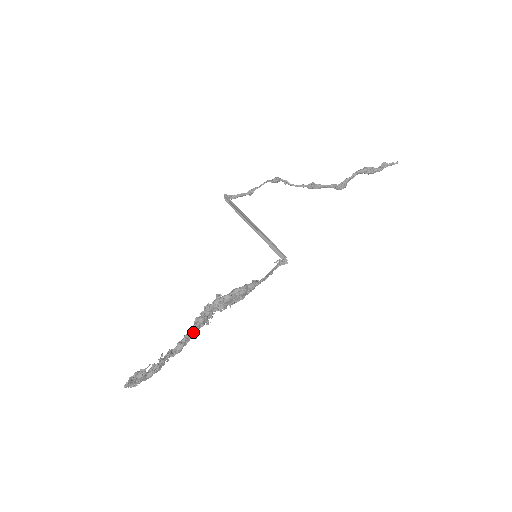
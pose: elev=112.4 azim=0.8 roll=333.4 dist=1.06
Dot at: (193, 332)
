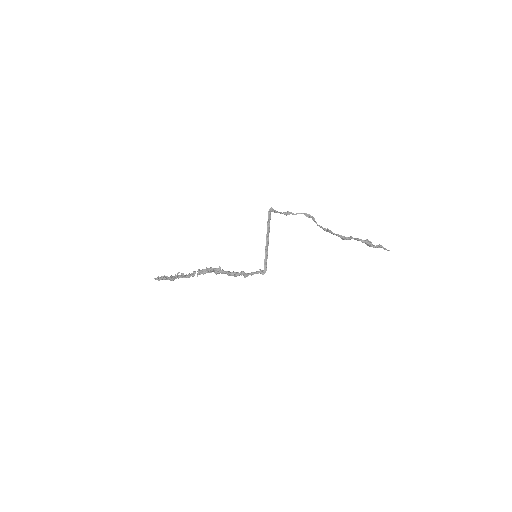
Dot at: (198, 274)
